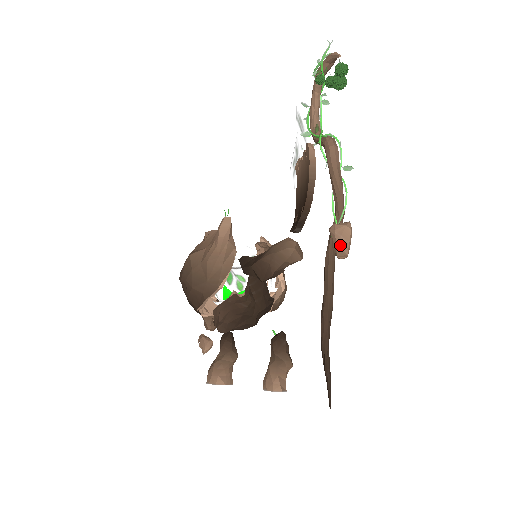
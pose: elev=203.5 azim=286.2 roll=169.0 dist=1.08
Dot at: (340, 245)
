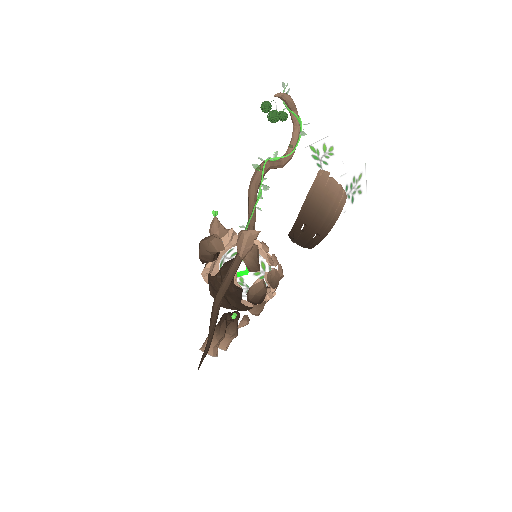
Dot at: (237, 246)
